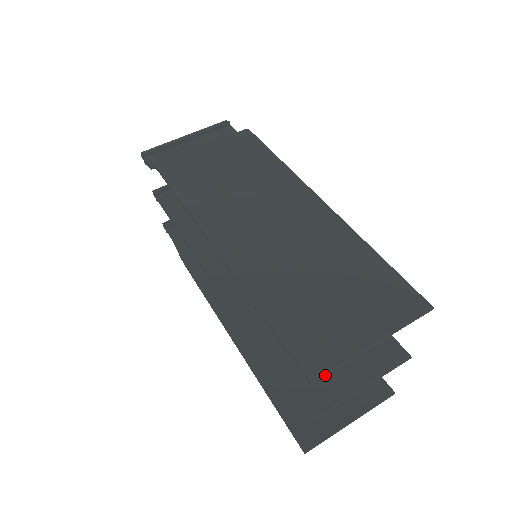
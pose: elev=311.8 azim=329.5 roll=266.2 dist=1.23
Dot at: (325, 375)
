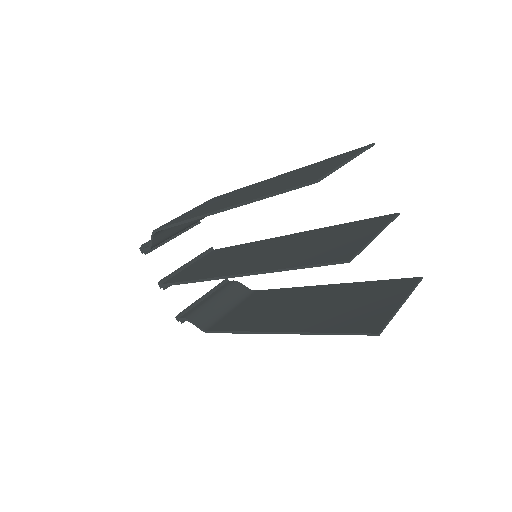
Dot at: (325, 176)
